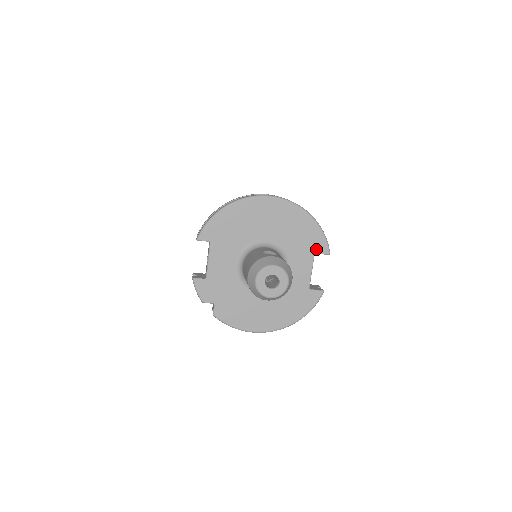
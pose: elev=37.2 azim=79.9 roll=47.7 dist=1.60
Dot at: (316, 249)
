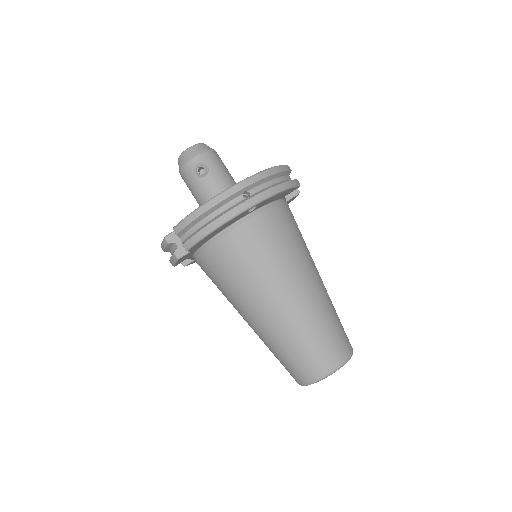
Dot at: occluded
